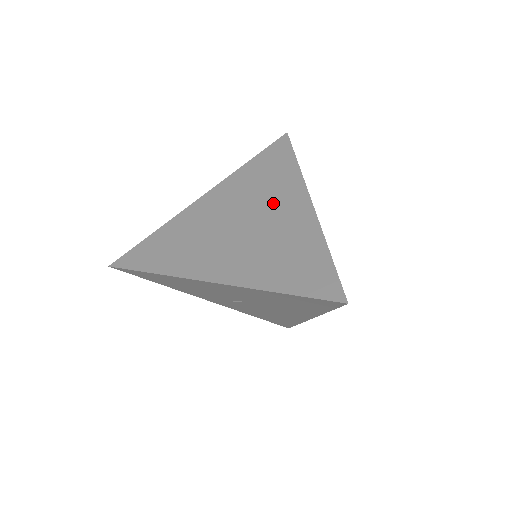
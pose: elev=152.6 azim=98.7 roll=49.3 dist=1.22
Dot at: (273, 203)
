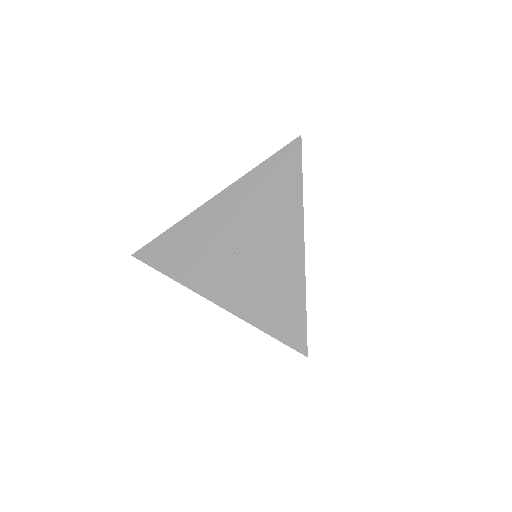
Dot at: occluded
